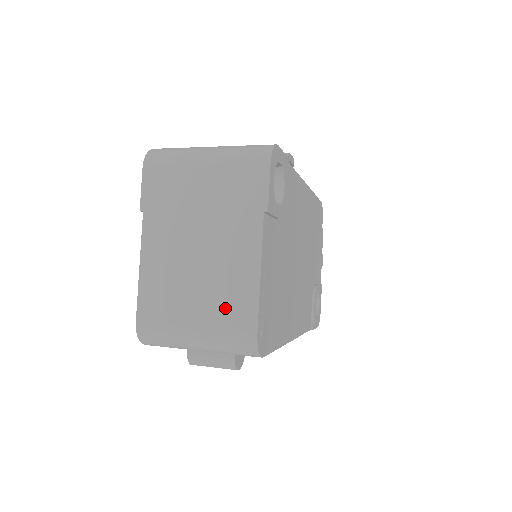
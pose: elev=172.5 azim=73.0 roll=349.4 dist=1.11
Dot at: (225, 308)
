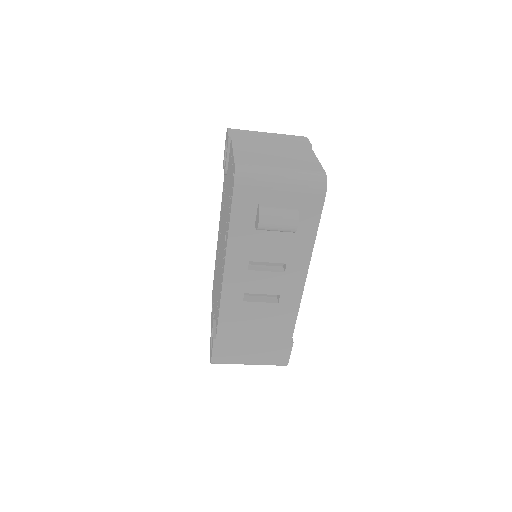
Dot at: (300, 164)
